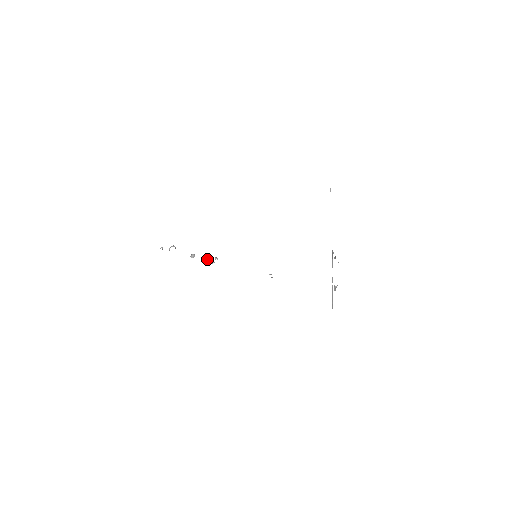
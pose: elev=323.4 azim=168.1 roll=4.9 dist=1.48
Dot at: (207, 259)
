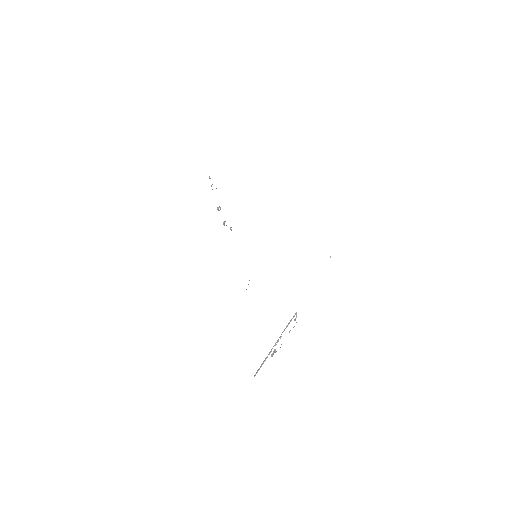
Dot at: occluded
